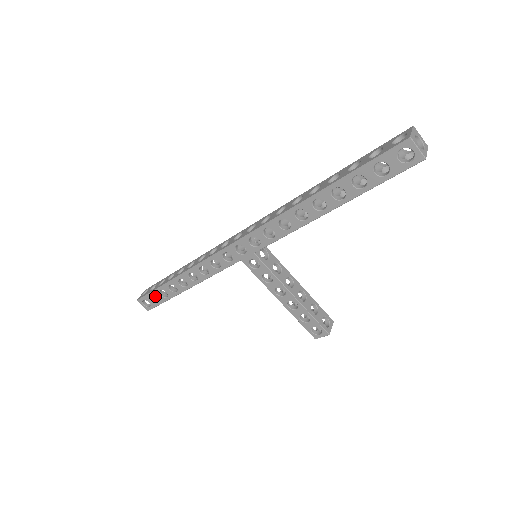
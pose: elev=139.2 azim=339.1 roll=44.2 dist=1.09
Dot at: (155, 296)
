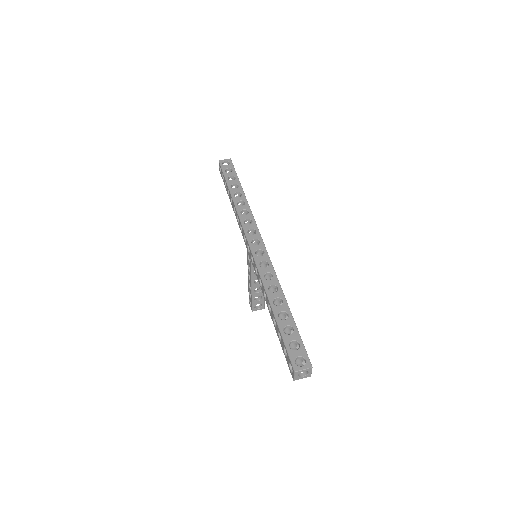
Dot at: occluded
